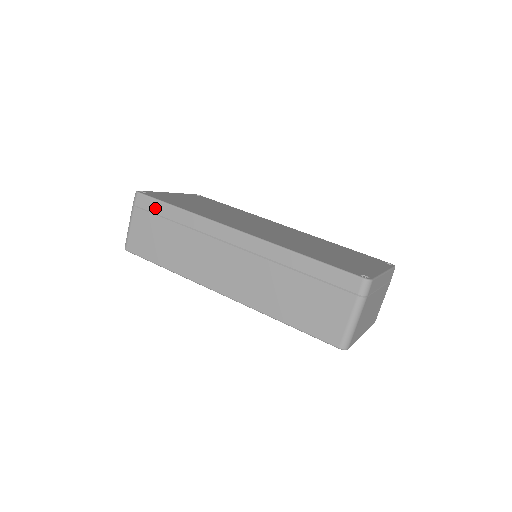
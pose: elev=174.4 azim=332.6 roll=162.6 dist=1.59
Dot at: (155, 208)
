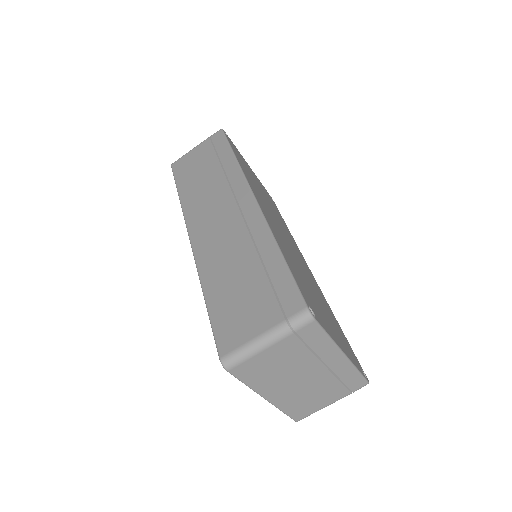
Dot at: (220, 146)
